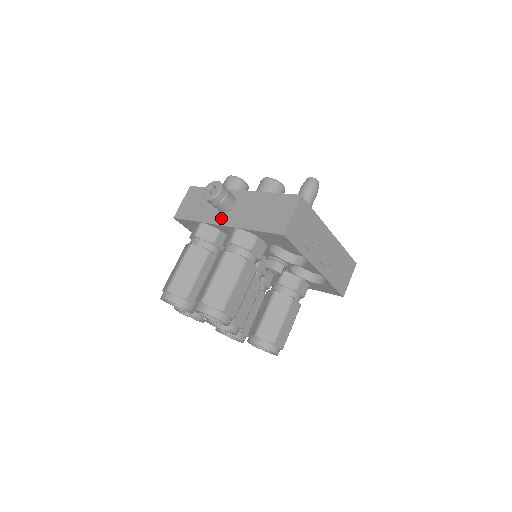
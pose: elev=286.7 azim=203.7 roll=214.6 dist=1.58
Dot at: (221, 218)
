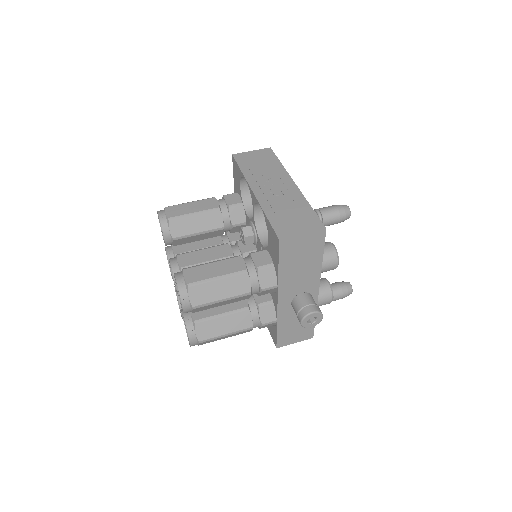
Dot at: occluded
